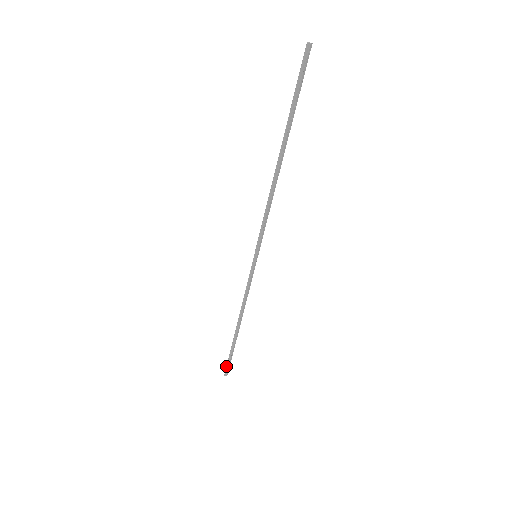
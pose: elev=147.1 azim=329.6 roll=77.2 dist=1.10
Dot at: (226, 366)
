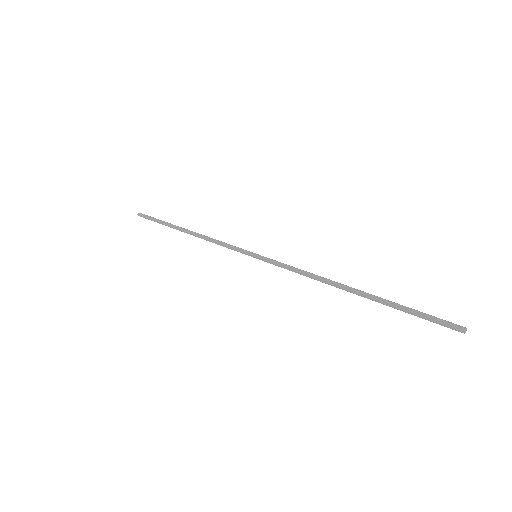
Dot at: (146, 217)
